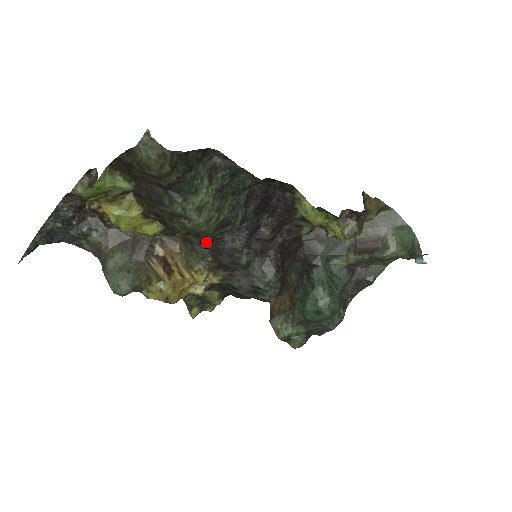
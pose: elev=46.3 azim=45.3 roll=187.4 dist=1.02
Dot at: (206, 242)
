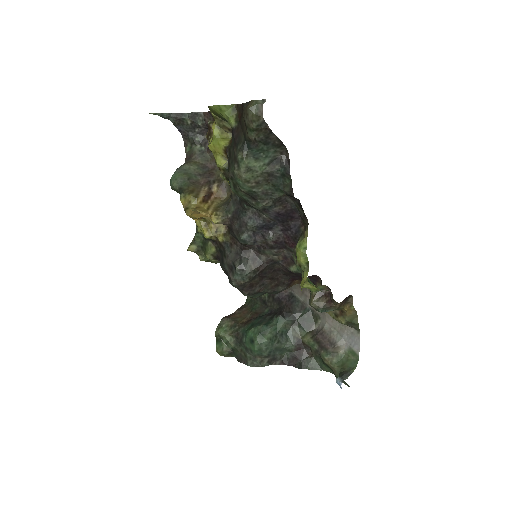
Dot at: (238, 204)
